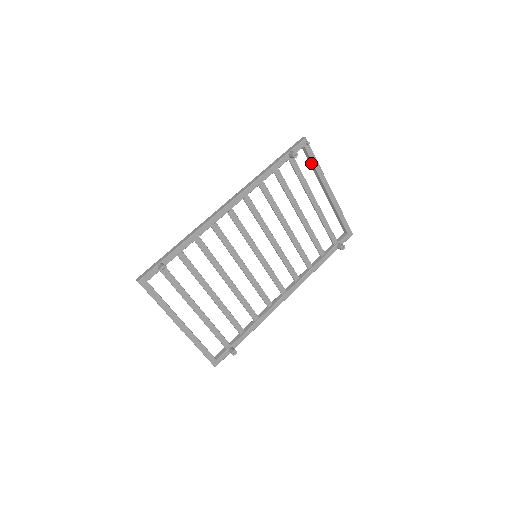
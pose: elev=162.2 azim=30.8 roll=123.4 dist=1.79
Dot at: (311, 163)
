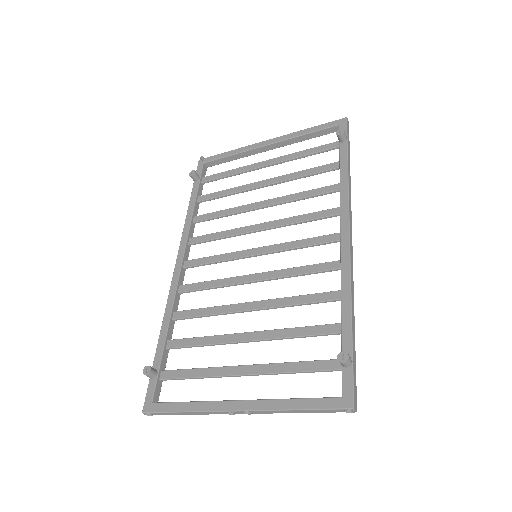
Dot at: (226, 159)
